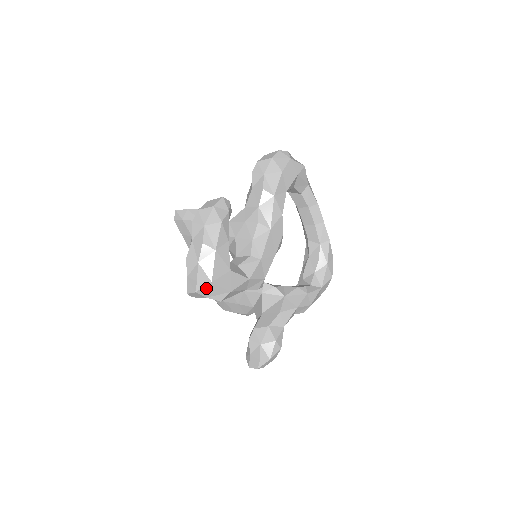
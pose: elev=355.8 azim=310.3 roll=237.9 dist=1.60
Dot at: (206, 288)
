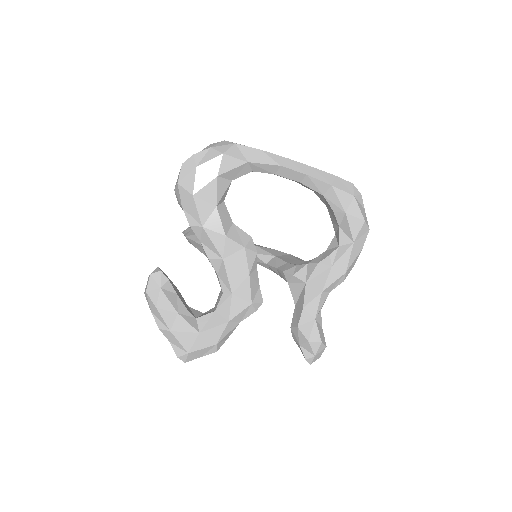
Dot at: (190, 356)
